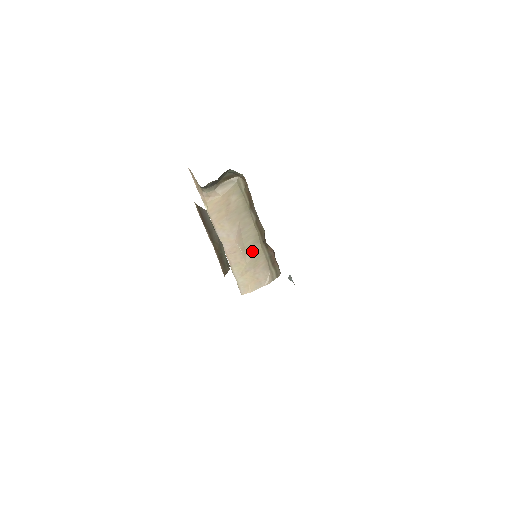
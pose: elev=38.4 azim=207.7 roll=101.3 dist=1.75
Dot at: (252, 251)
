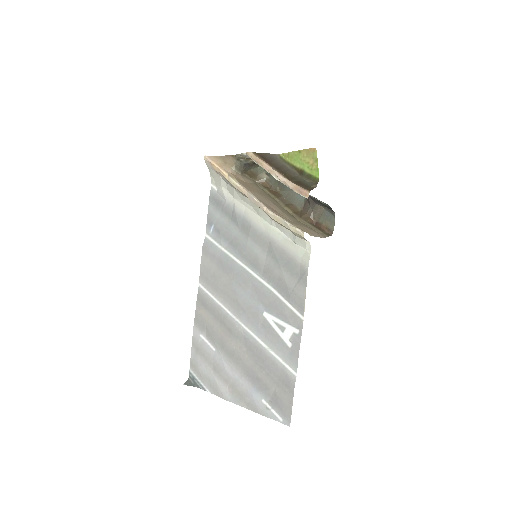
Dot at: (292, 218)
